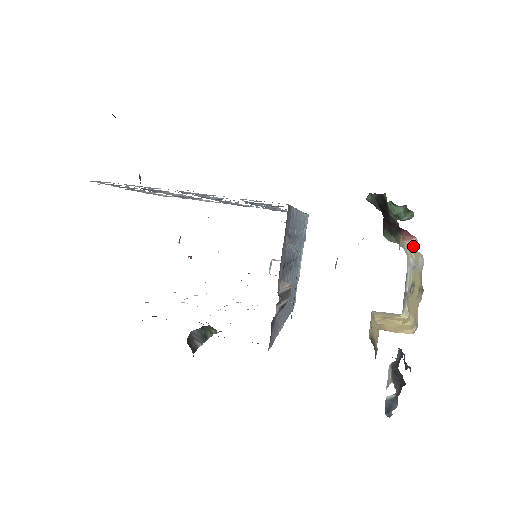
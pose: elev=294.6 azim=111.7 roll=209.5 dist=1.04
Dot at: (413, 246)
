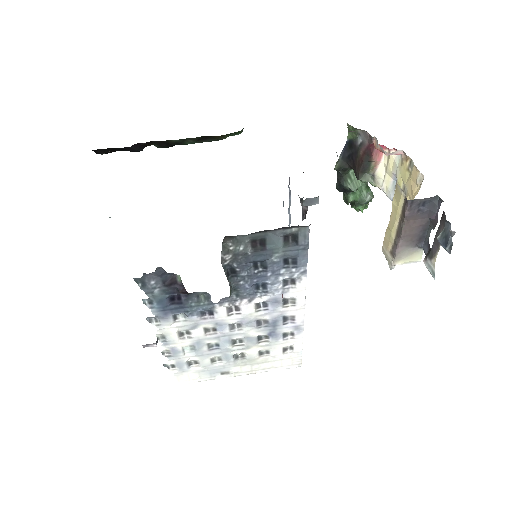
Dot at: (386, 163)
